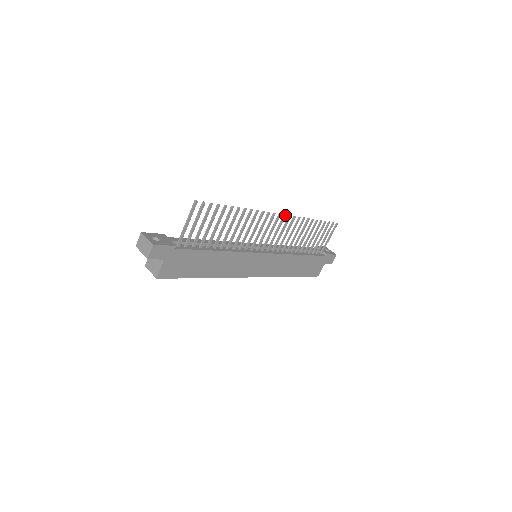
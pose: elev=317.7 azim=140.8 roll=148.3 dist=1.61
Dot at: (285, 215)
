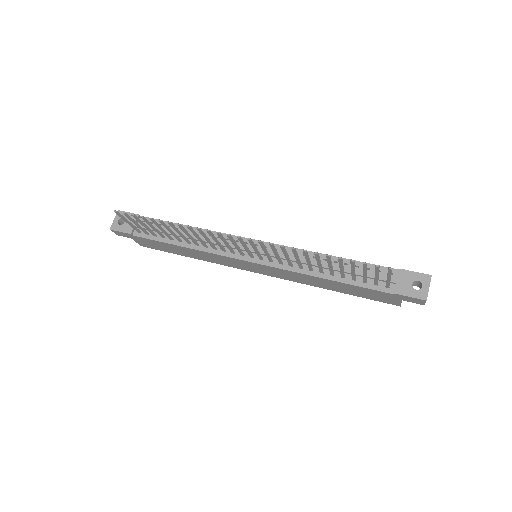
Dot at: (249, 239)
